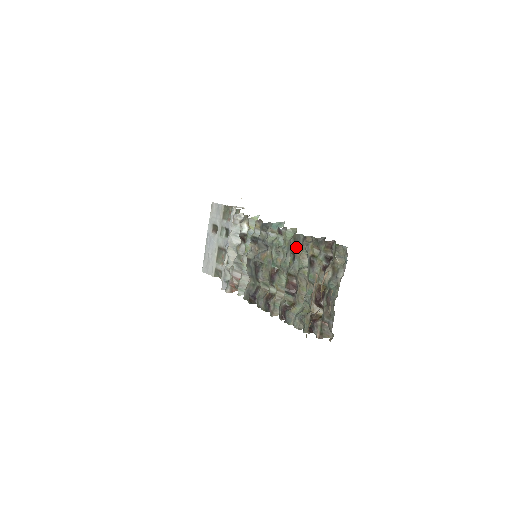
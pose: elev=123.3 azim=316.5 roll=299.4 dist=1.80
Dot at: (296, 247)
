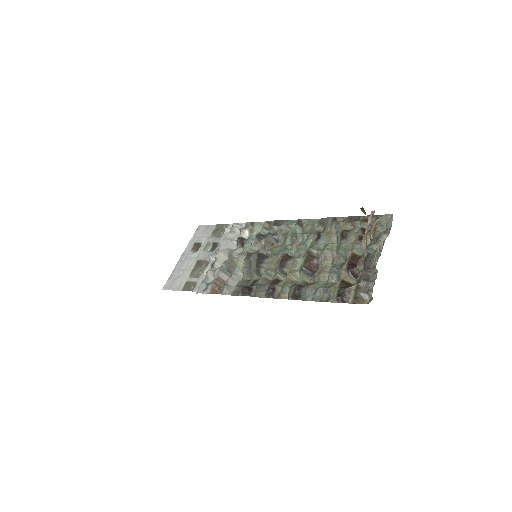
Dot at: (321, 230)
